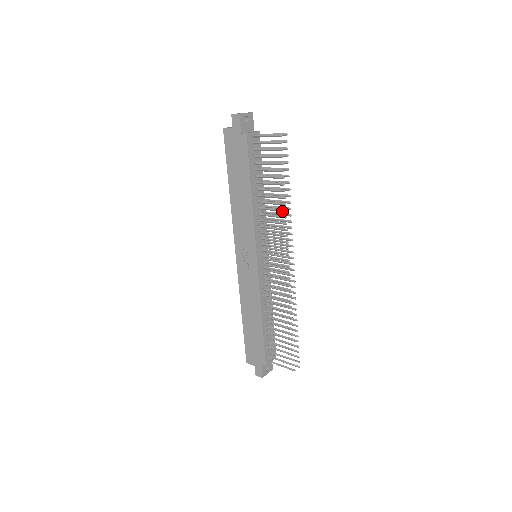
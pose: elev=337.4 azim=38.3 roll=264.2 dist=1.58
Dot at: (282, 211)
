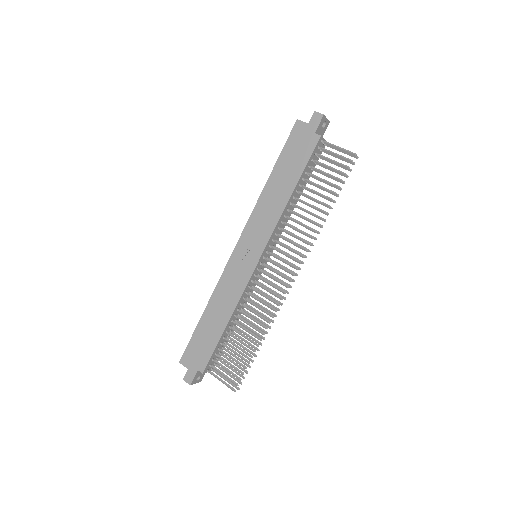
Dot at: (315, 224)
